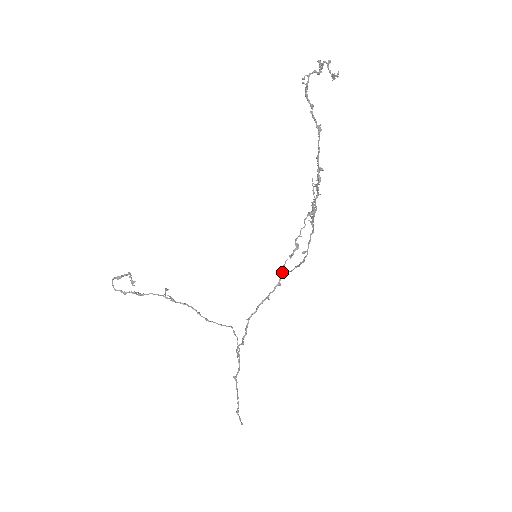
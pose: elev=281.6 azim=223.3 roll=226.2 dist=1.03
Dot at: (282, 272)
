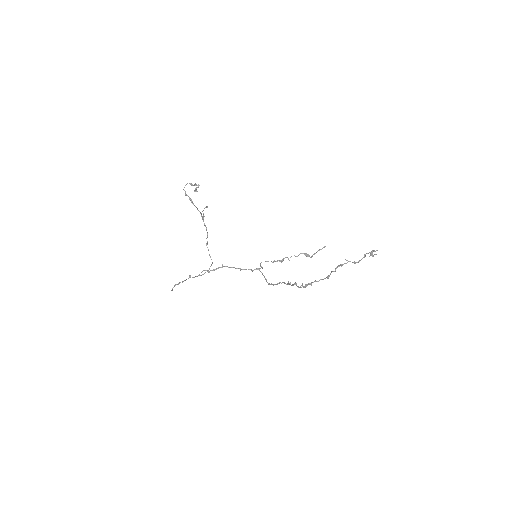
Dot at: (261, 266)
